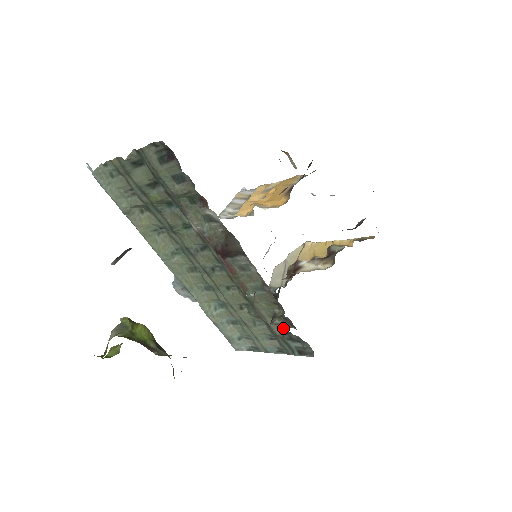
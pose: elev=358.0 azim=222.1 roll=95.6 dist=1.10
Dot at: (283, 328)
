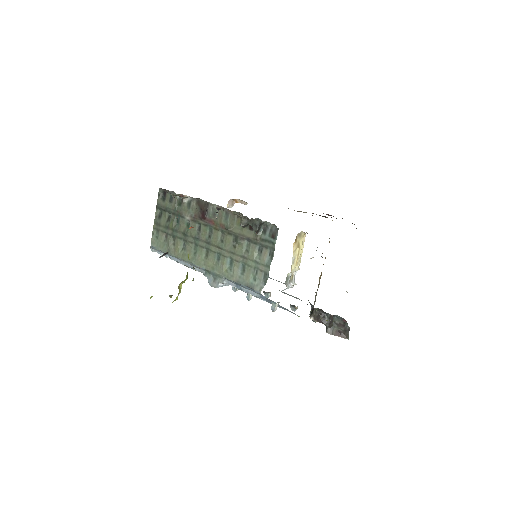
Dot at: occluded
